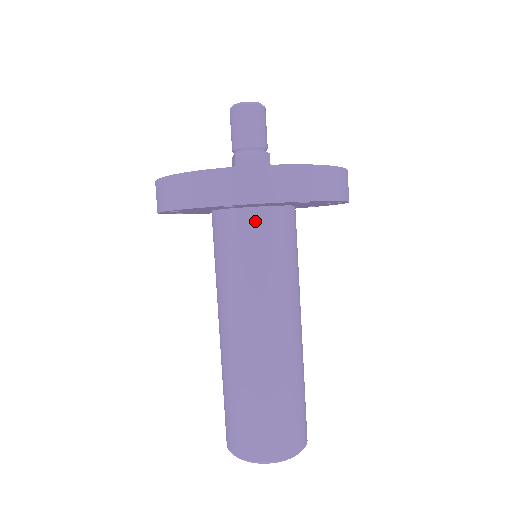
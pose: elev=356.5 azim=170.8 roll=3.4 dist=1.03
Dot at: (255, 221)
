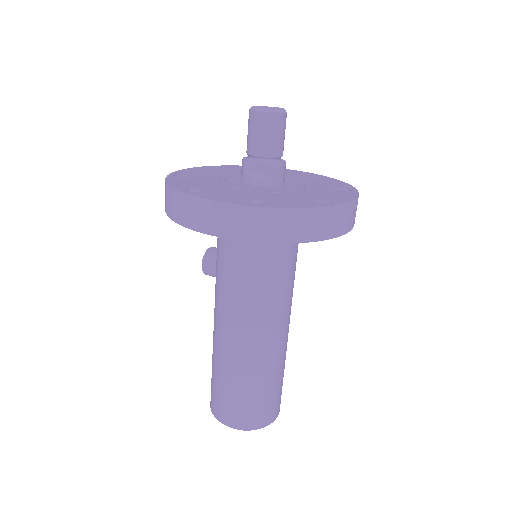
Dot at: occluded
